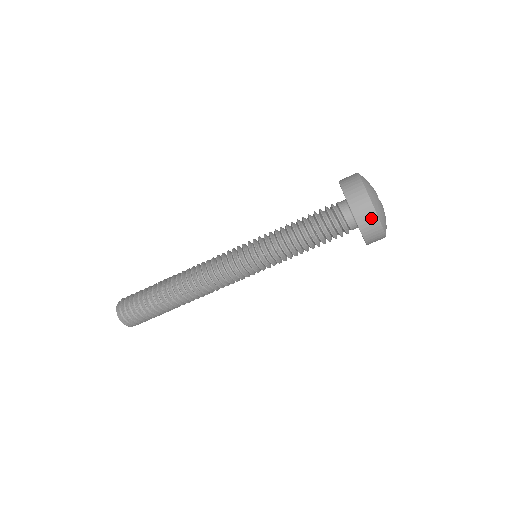
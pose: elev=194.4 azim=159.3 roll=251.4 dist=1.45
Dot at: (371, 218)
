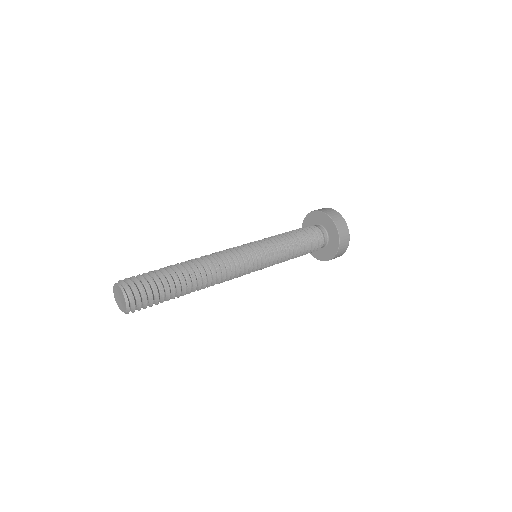
Dot at: (346, 246)
